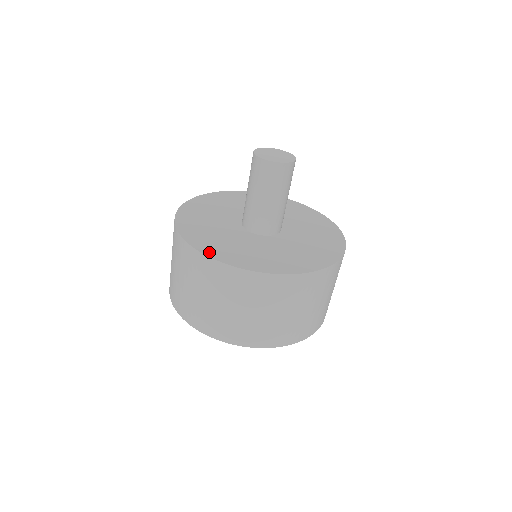
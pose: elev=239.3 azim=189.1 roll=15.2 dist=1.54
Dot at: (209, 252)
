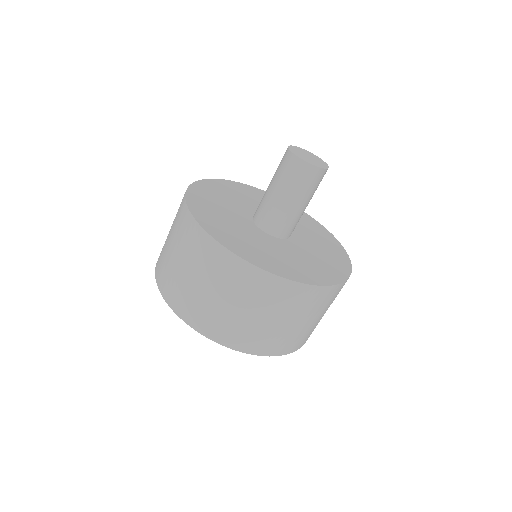
Dot at: (199, 217)
